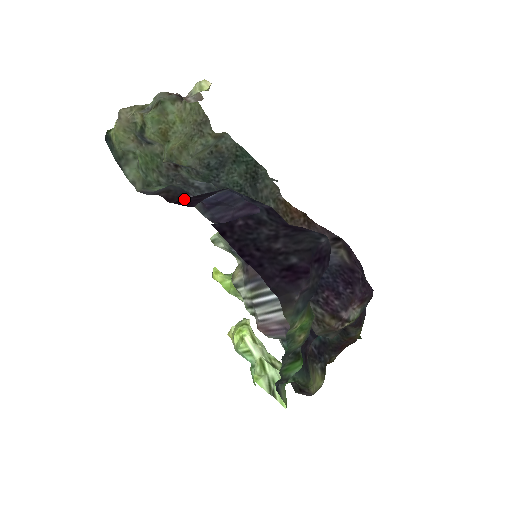
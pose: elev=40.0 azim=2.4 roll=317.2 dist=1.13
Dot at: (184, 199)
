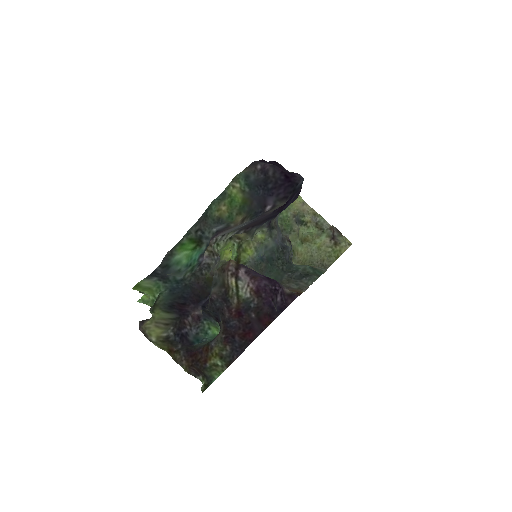
Dot at: occluded
